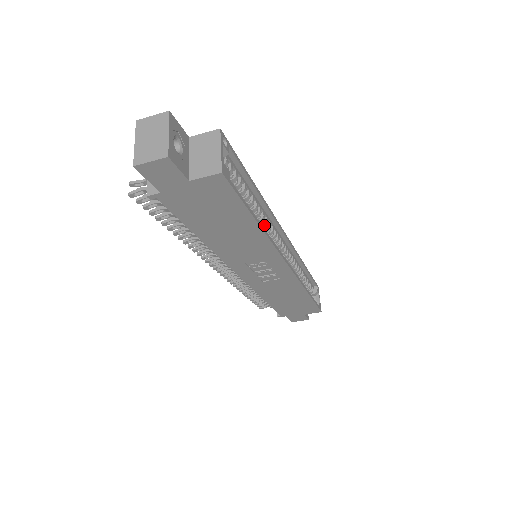
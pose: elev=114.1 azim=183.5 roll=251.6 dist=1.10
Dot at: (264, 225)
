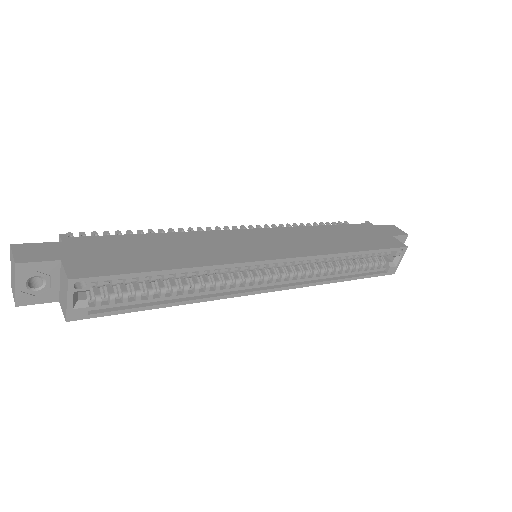
Dot at: (219, 273)
